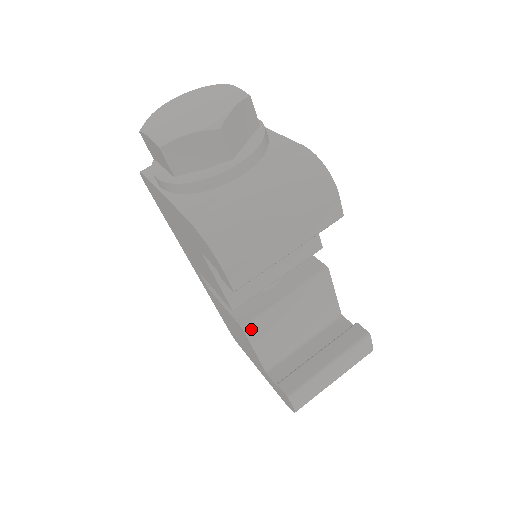
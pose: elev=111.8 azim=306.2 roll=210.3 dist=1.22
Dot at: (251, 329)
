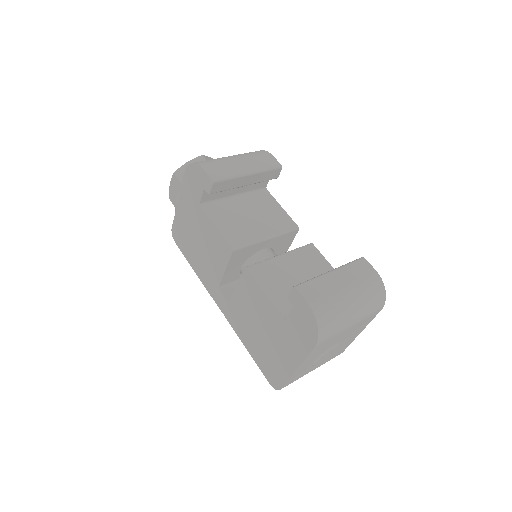
Dot at: (254, 270)
